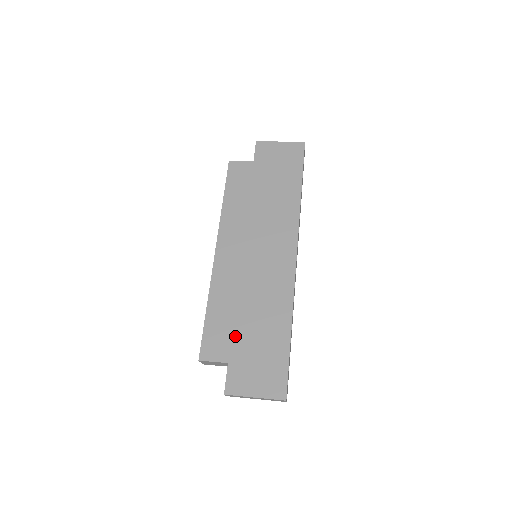
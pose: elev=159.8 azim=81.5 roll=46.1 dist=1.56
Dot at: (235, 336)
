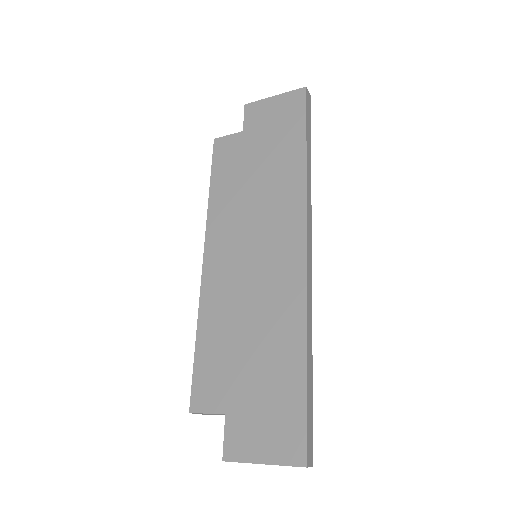
Dot at: (232, 374)
